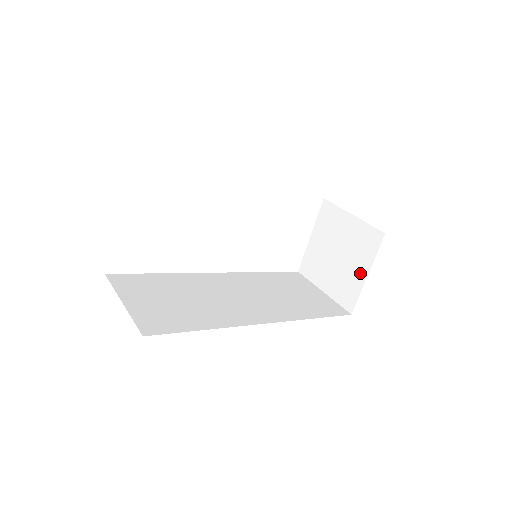
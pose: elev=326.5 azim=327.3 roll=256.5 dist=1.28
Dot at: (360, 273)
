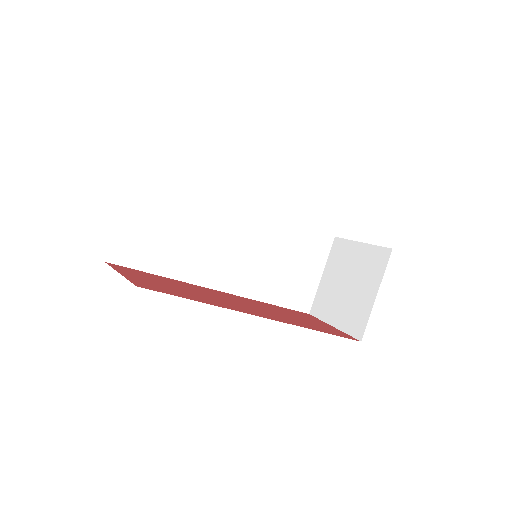
Dot at: (334, 317)
